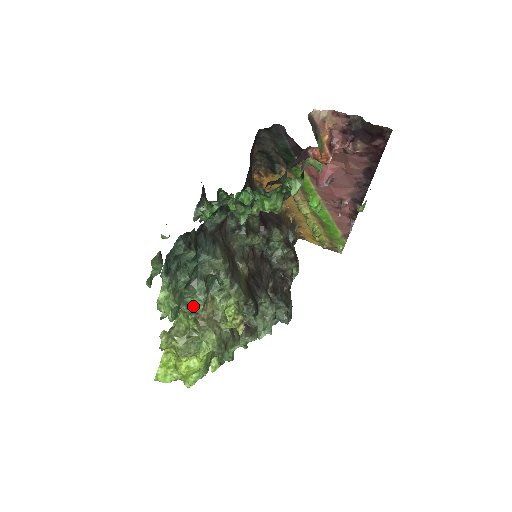
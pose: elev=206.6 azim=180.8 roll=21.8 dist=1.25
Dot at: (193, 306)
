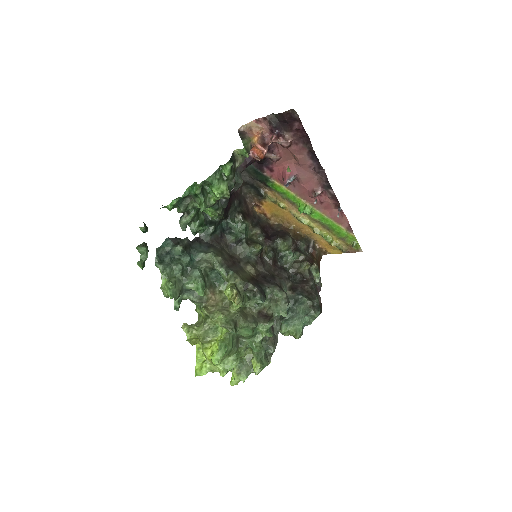
Dot at: (199, 295)
